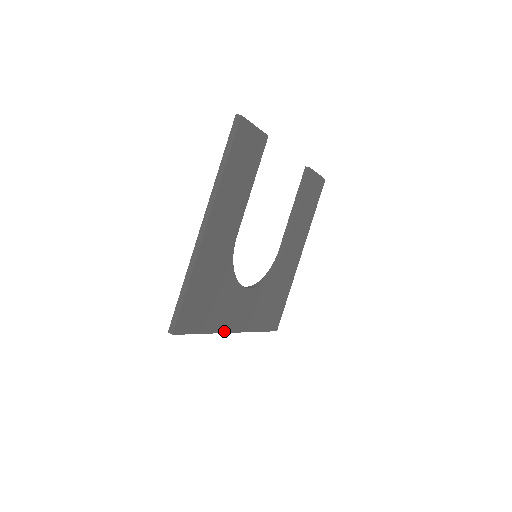
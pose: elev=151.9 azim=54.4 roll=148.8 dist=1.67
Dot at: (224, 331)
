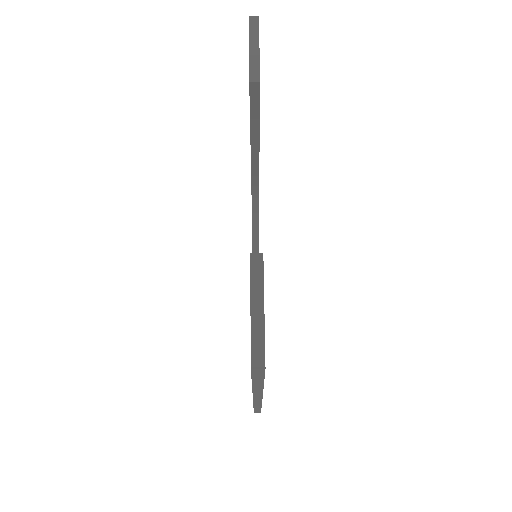
Dot at: occluded
